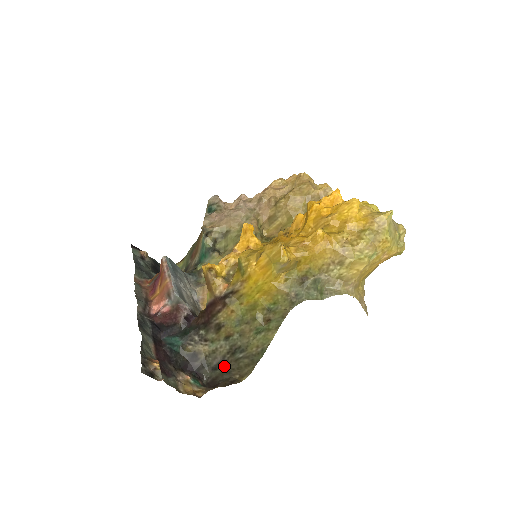
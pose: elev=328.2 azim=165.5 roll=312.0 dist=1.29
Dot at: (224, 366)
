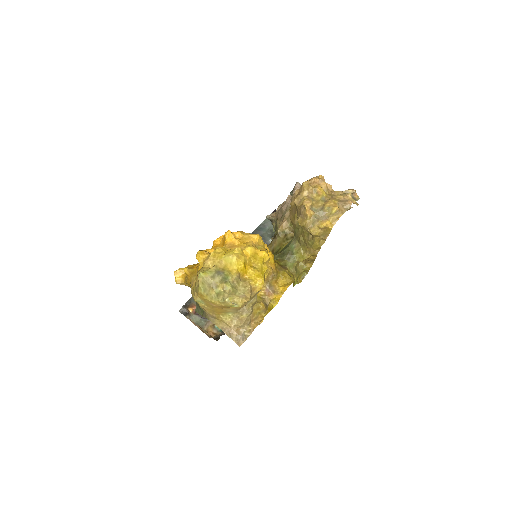
Dot at: occluded
